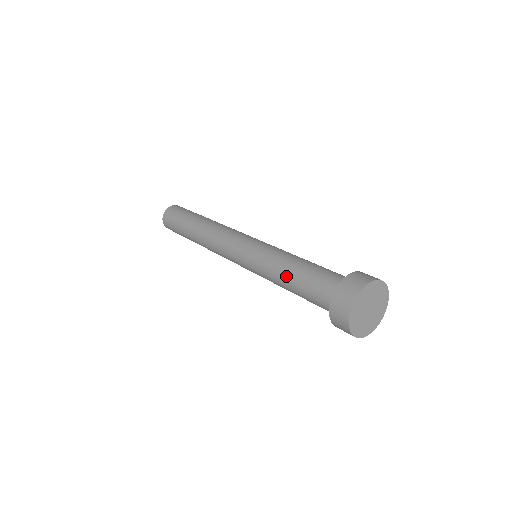
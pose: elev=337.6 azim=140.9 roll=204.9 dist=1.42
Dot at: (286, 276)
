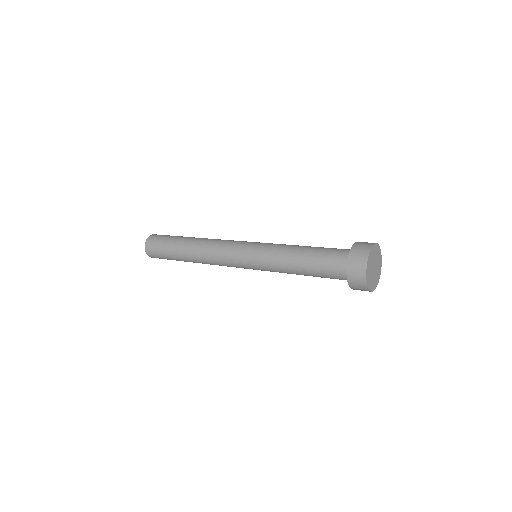
Dot at: (297, 268)
